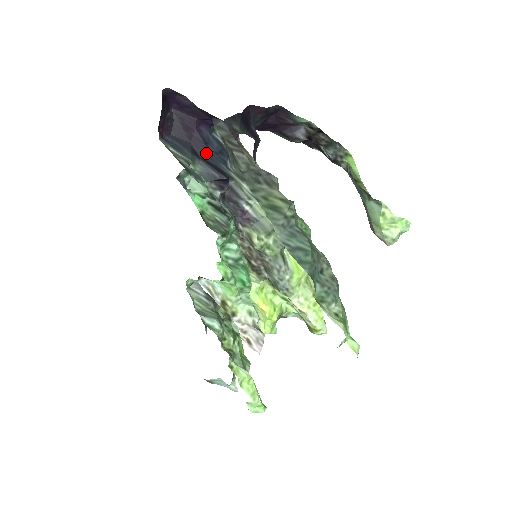
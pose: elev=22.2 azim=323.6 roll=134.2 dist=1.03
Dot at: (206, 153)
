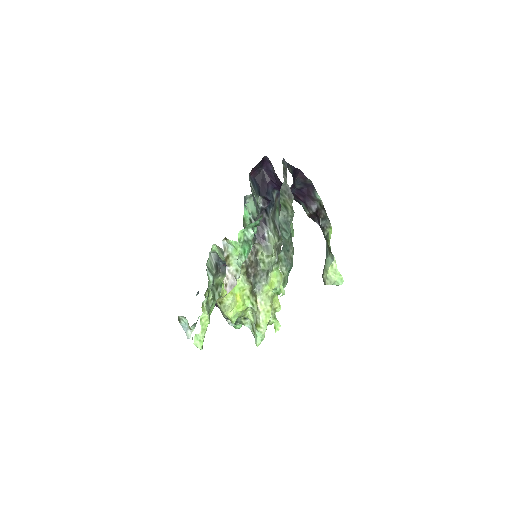
Dot at: occluded
